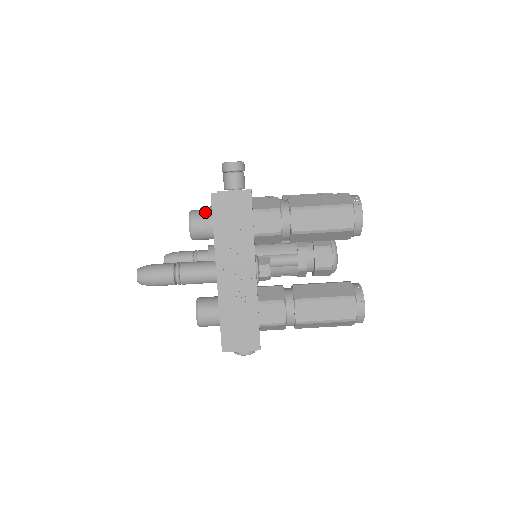
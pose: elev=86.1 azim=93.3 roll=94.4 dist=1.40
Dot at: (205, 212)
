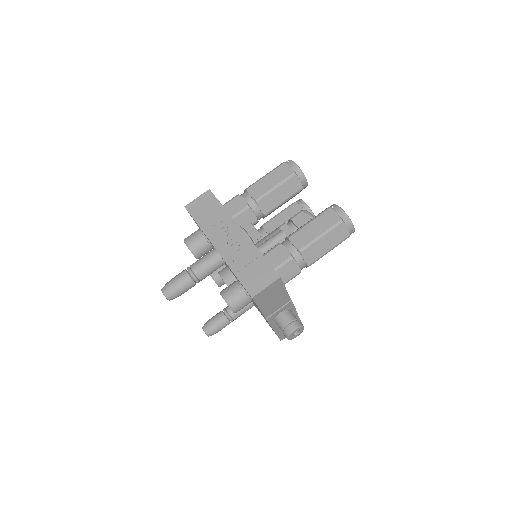
Dot at: occluded
